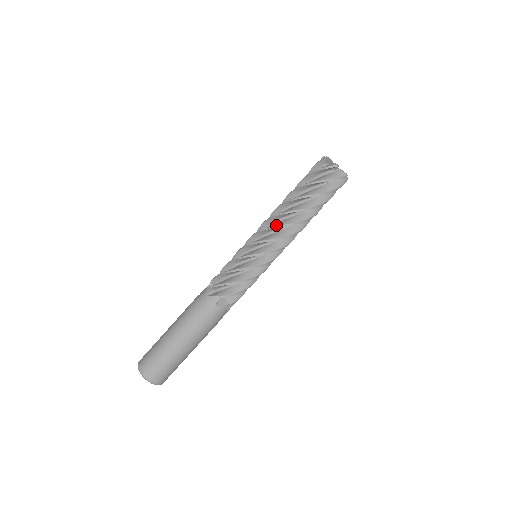
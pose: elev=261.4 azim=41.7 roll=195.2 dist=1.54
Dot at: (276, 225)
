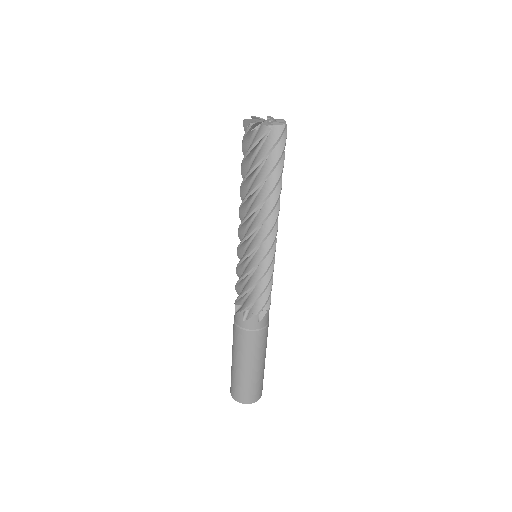
Dot at: (256, 226)
